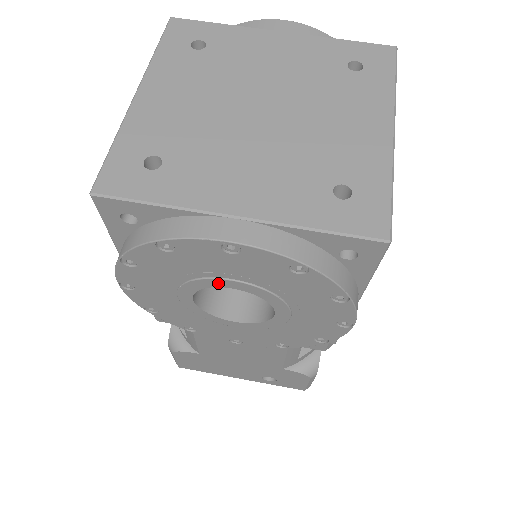
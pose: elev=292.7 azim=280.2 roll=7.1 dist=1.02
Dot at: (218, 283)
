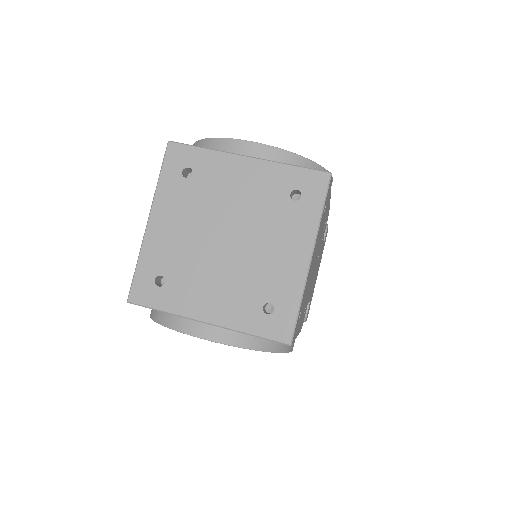
Dot at: occluded
